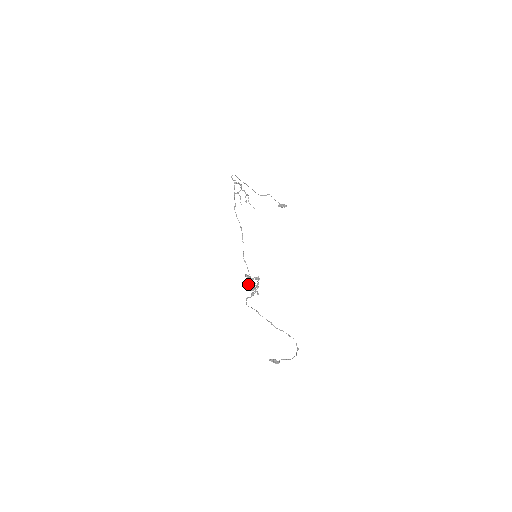
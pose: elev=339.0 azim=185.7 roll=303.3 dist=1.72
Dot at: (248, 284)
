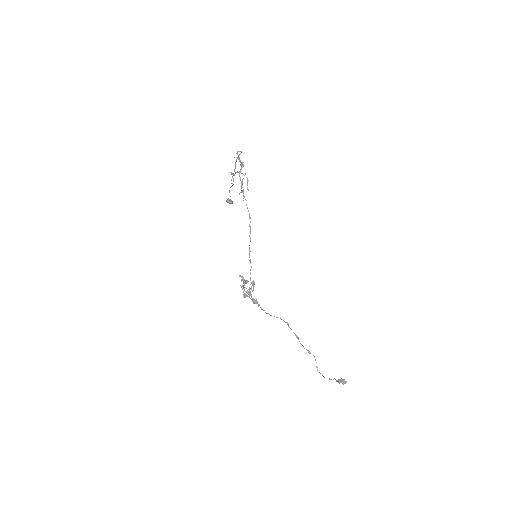
Dot at: (243, 288)
